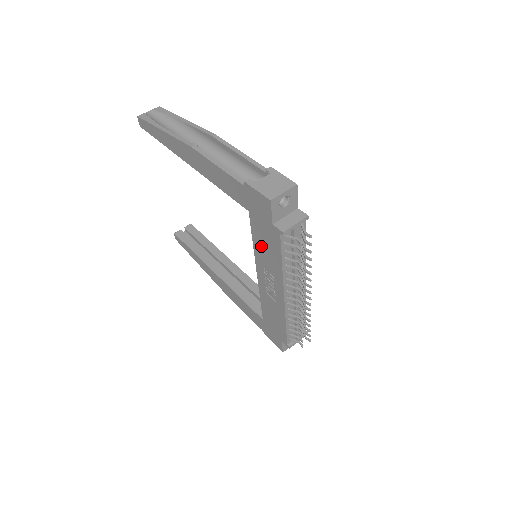
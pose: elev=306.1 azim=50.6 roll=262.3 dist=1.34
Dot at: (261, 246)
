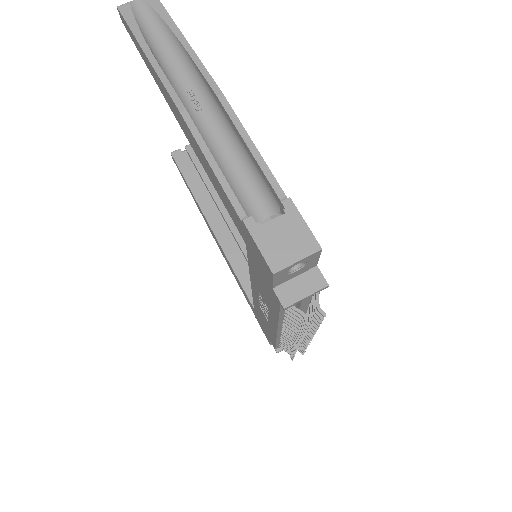
Dot at: (257, 280)
